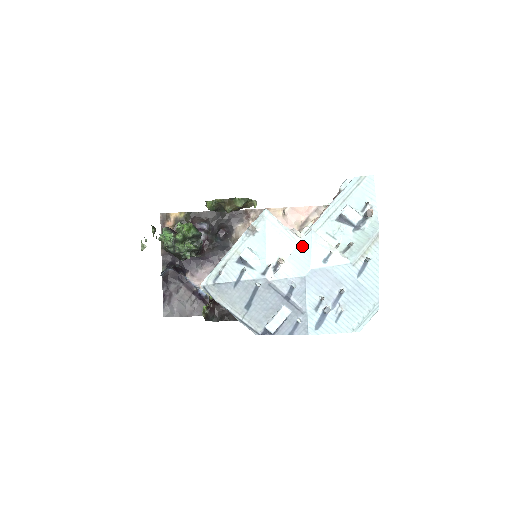
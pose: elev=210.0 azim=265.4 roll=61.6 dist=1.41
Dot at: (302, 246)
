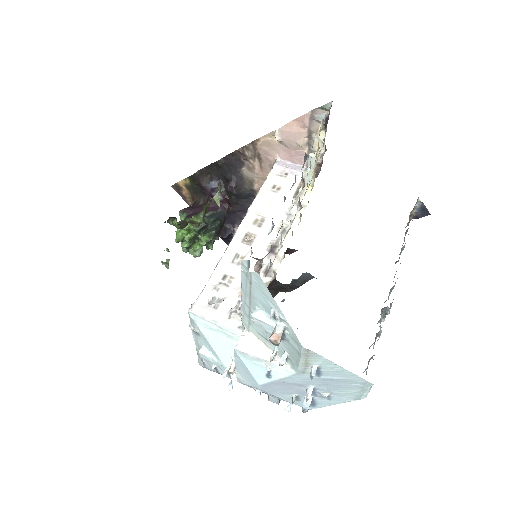
Dot at: (238, 362)
